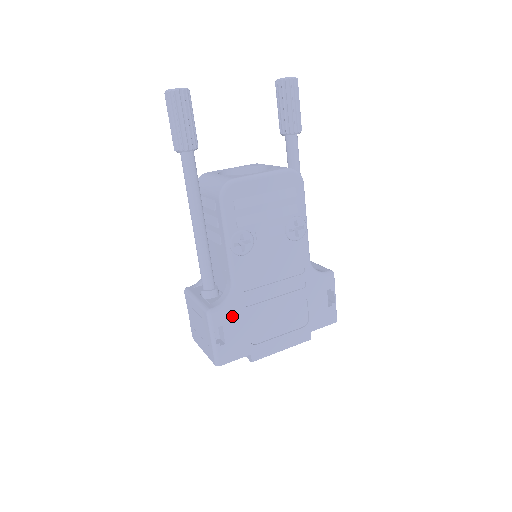
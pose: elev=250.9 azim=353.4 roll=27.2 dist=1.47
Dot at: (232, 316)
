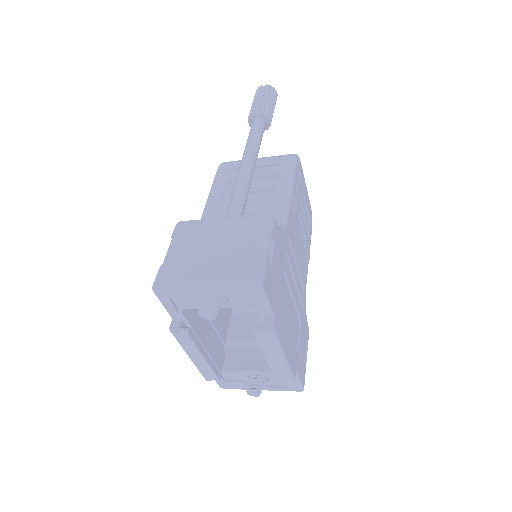
Dot at: (279, 248)
